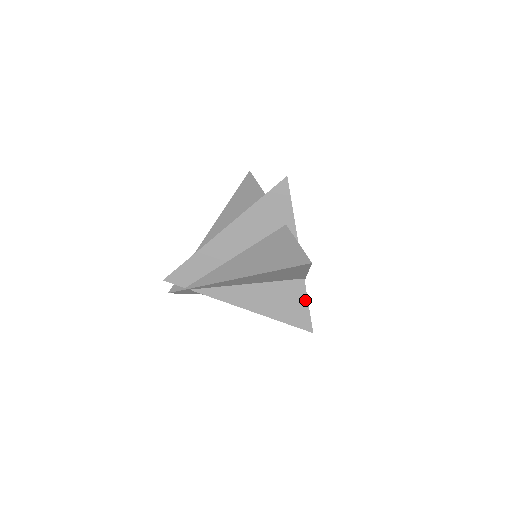
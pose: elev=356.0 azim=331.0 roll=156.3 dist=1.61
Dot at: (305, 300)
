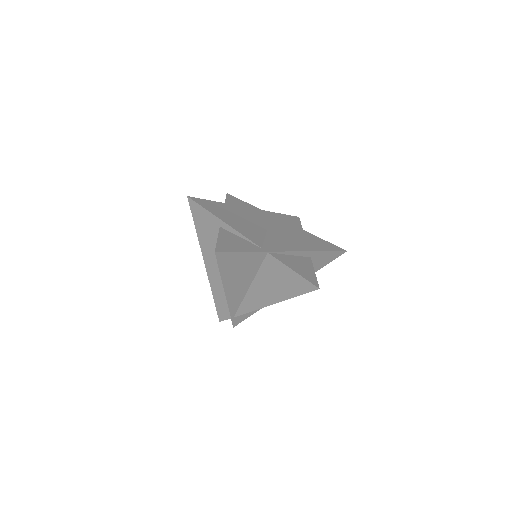
Dot at: (286, 268)
